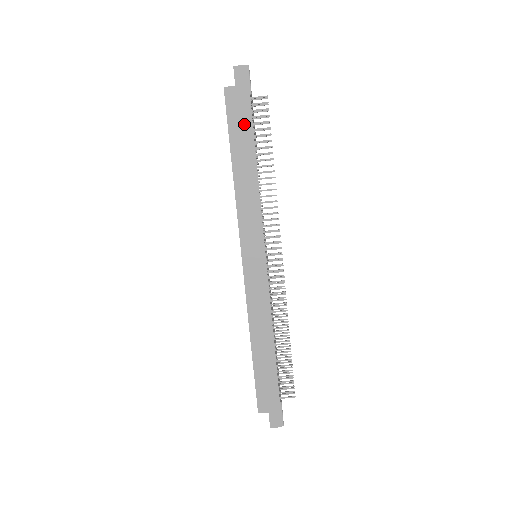
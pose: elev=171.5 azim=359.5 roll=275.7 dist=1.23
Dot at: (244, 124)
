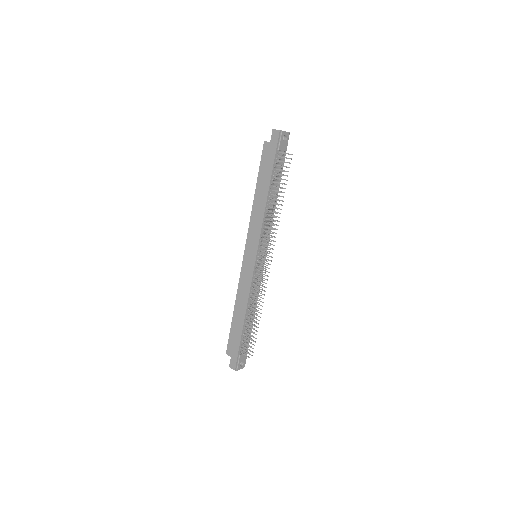
Dot at: (268, 168)
